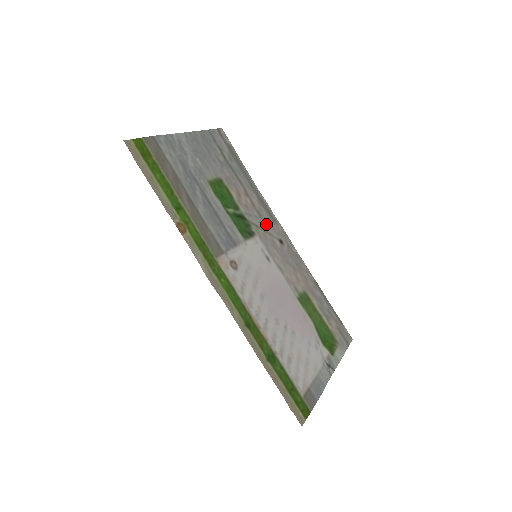
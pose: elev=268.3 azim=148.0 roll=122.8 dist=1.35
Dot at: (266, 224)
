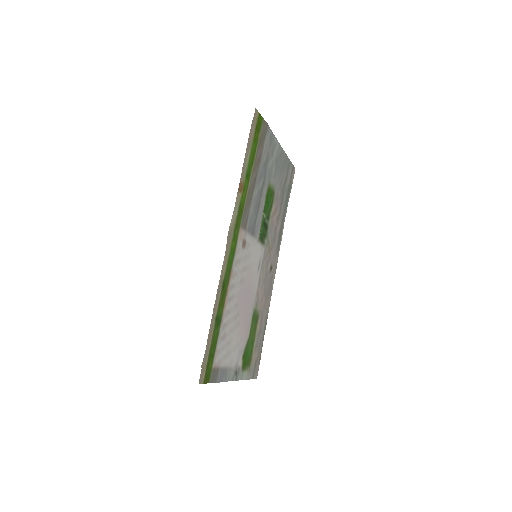
Dot at: (273, 248)
